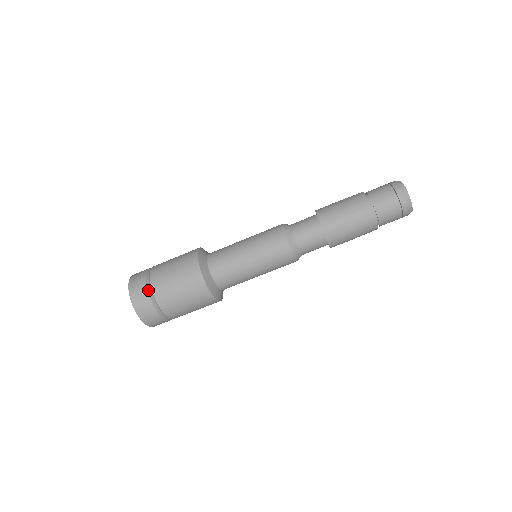
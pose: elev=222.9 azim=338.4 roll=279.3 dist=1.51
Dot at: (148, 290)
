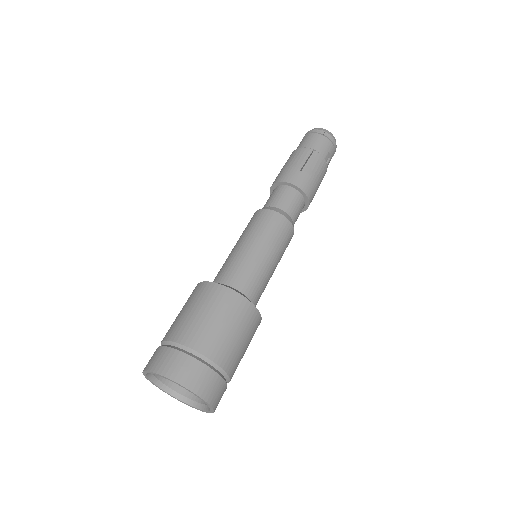
Dot at: (162, 346)
